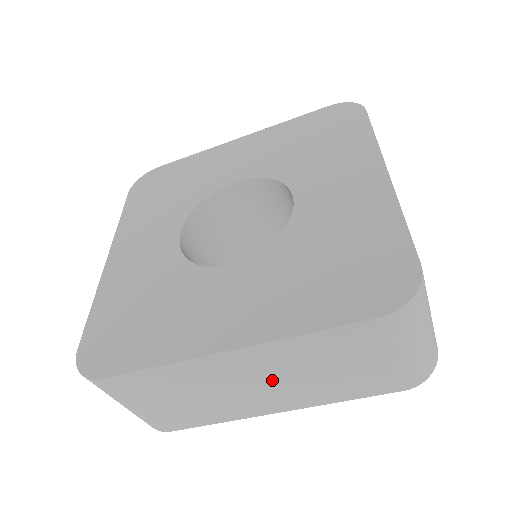
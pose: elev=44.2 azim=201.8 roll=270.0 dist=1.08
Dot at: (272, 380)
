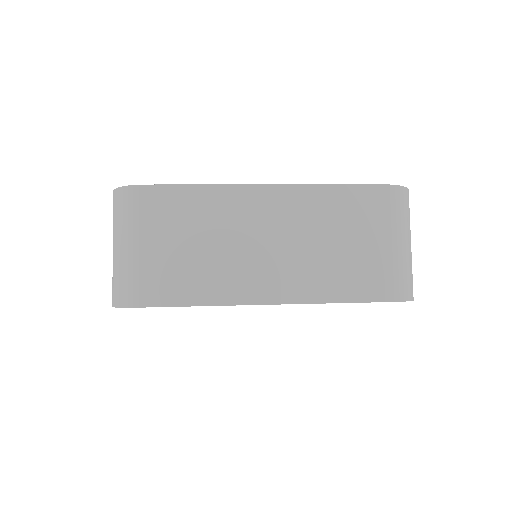
Dot at: (285, 241)
